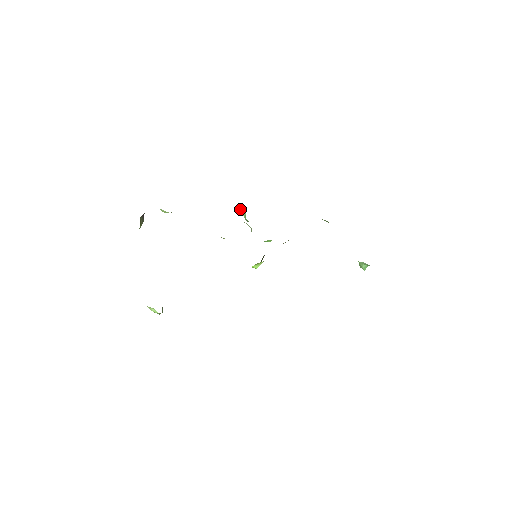
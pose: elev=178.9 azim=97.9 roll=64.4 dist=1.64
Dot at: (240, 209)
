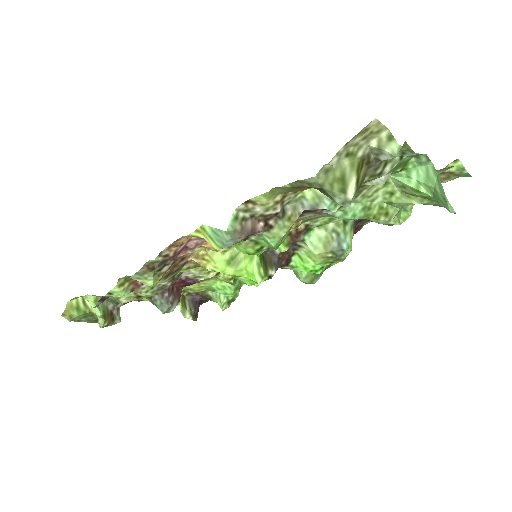
Dot at: occluded
